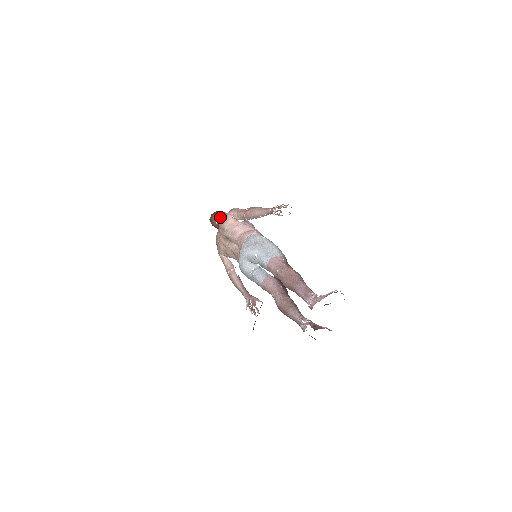
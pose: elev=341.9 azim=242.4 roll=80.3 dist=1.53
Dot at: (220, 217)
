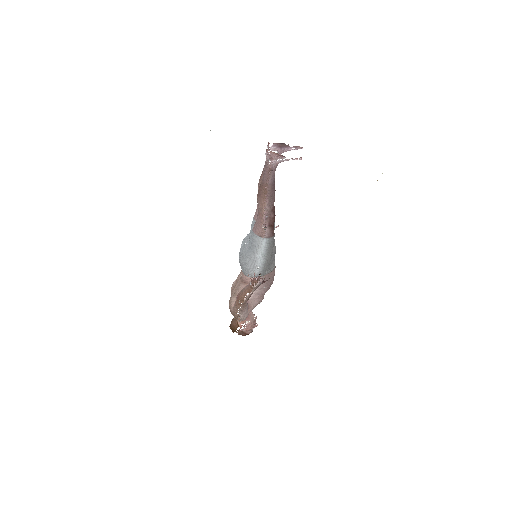
Dot at: occluded
